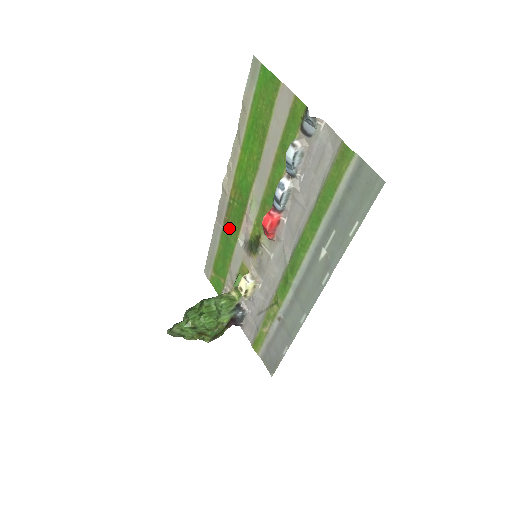
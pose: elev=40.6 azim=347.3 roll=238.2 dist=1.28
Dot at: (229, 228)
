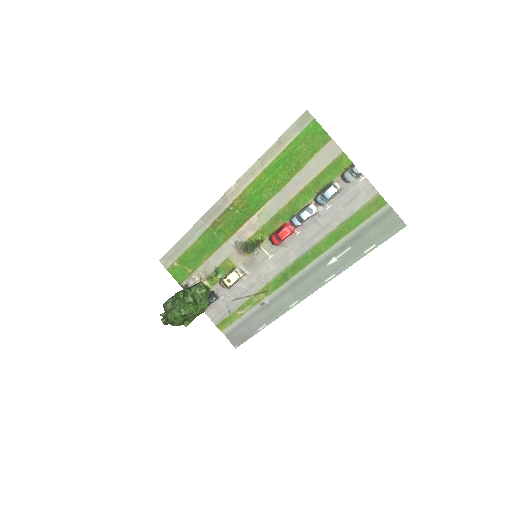
Dot at: (219, 229)
